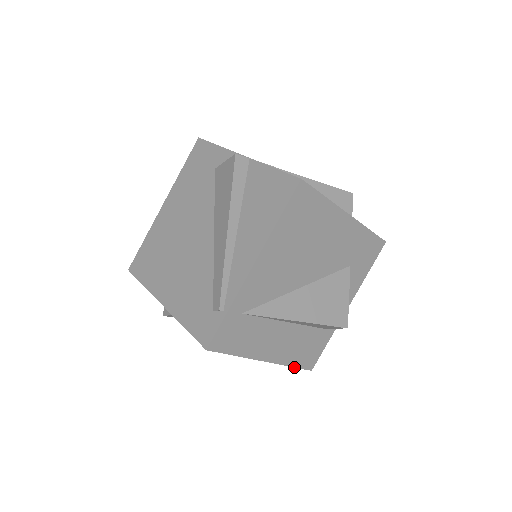
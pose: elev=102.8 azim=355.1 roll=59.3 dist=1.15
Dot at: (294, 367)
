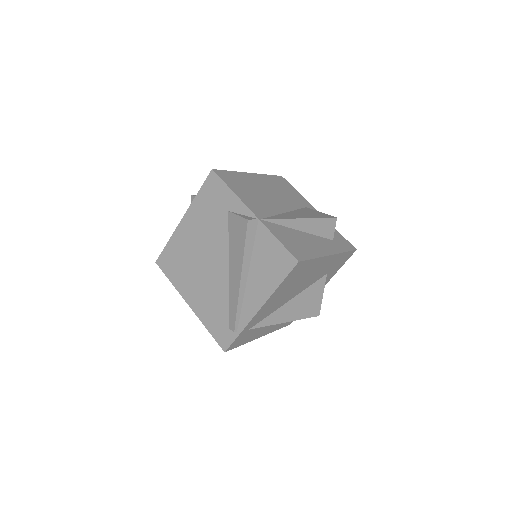
Dot at: occluded
